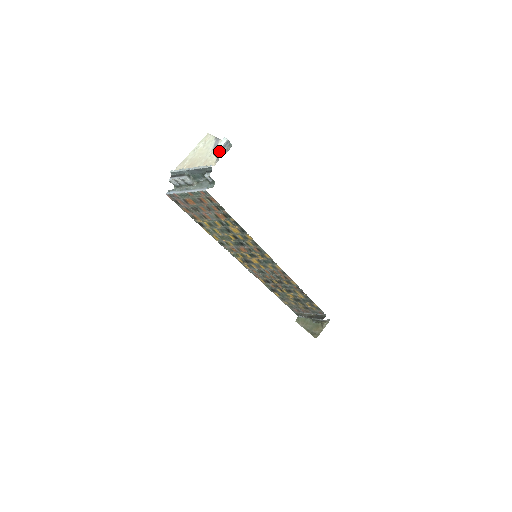
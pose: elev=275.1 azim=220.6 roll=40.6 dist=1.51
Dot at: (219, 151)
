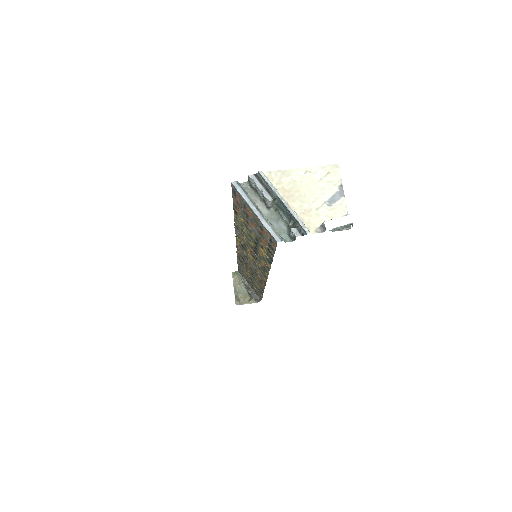
Dot at: (331, 216)
